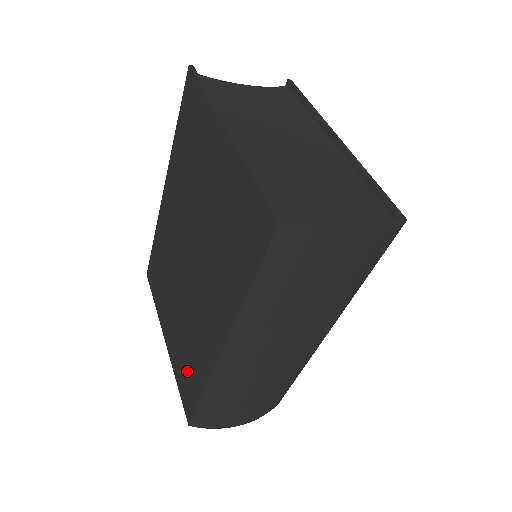
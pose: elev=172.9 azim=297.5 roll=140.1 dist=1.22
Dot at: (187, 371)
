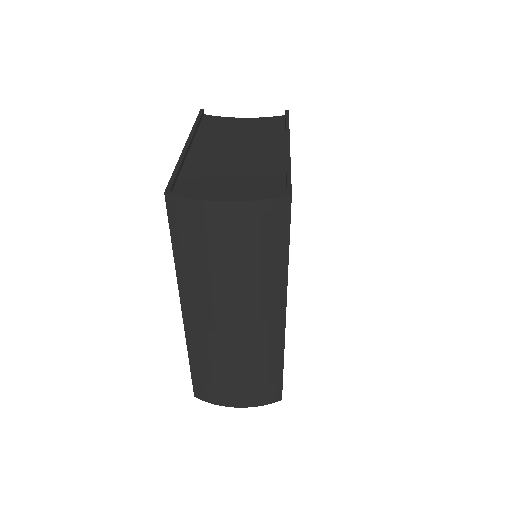
Dot at: occluded
